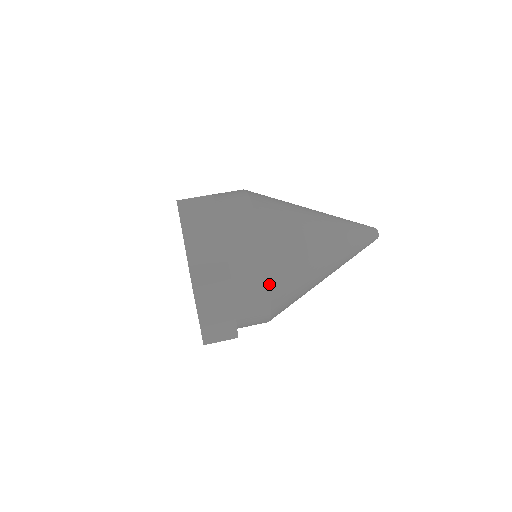
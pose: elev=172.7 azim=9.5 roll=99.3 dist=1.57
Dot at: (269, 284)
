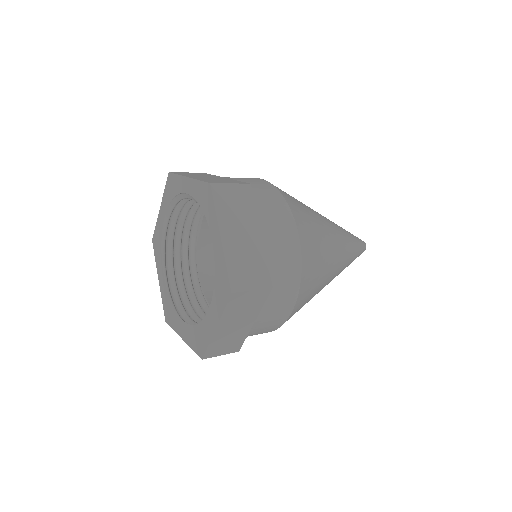
Dot at: (297, 298)
